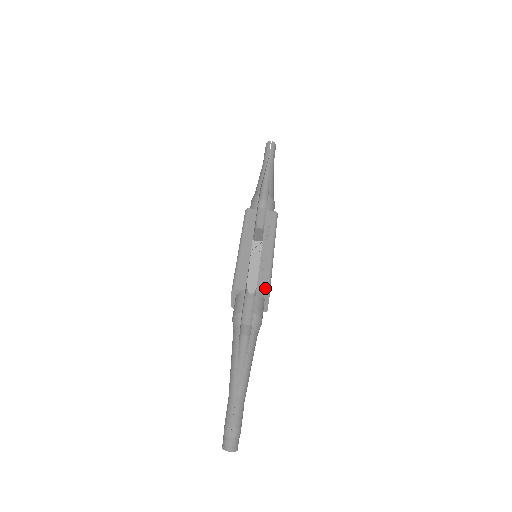
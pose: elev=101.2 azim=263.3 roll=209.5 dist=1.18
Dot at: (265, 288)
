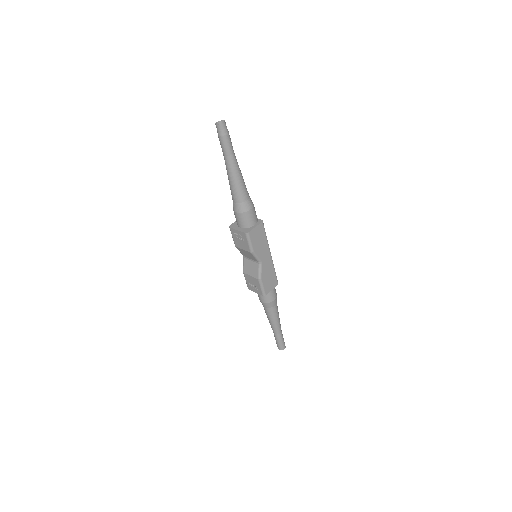
Dot at: (262, 223)
